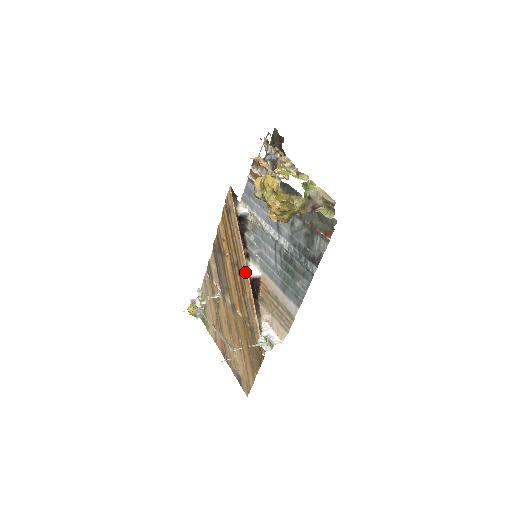
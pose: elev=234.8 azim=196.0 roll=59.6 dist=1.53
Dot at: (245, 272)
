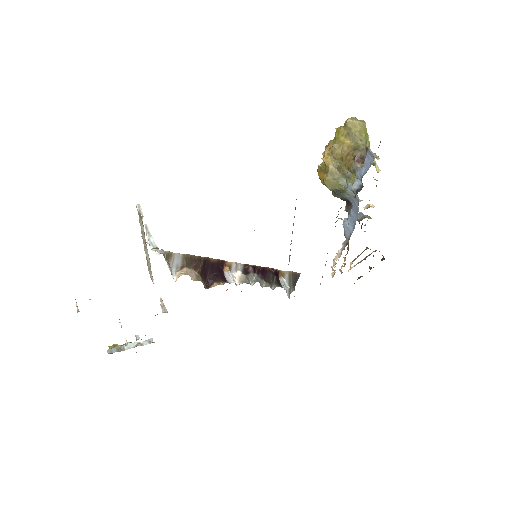
Dot at: (228, 264)
